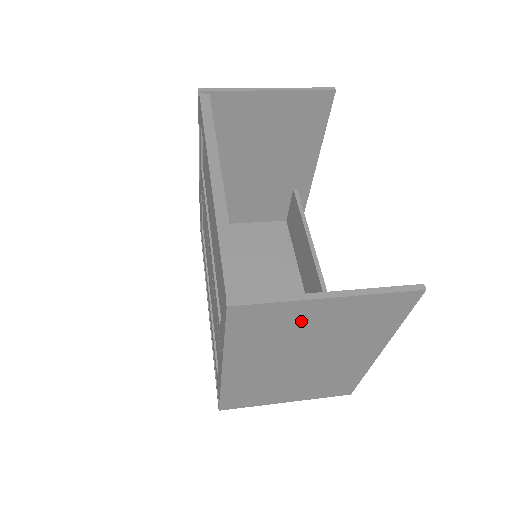
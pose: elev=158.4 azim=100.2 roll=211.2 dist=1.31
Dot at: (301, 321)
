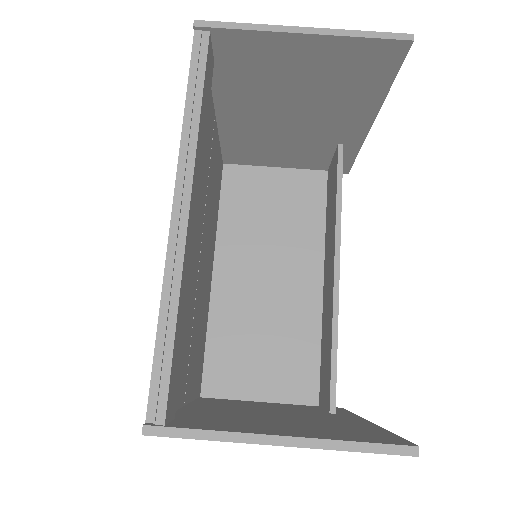
Dot at: occluded
